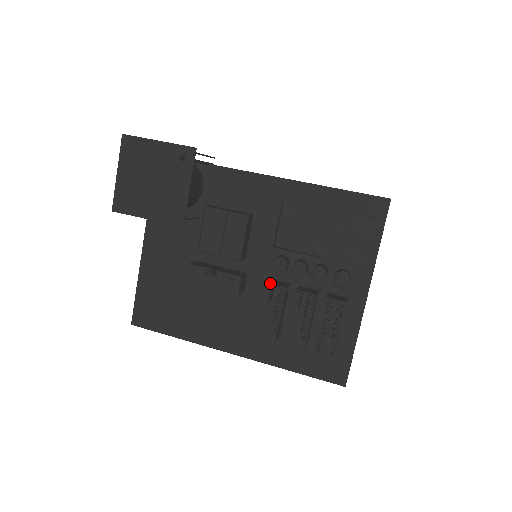
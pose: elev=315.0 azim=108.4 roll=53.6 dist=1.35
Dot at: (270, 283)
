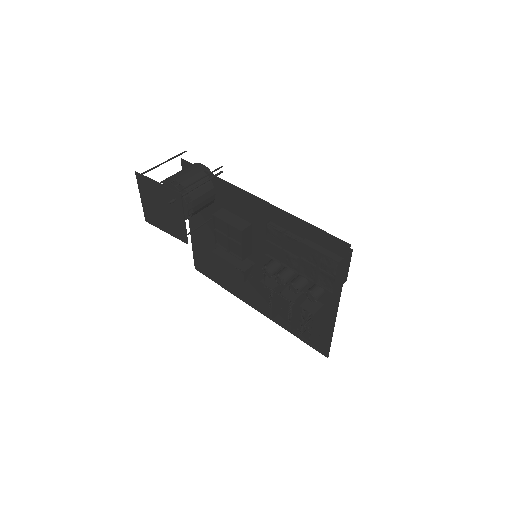
Dot at: occluded
